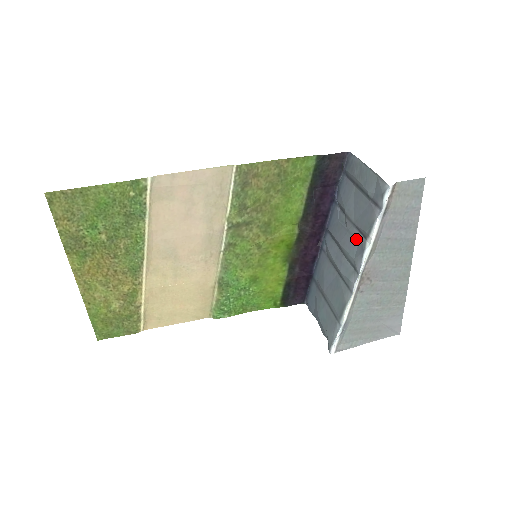
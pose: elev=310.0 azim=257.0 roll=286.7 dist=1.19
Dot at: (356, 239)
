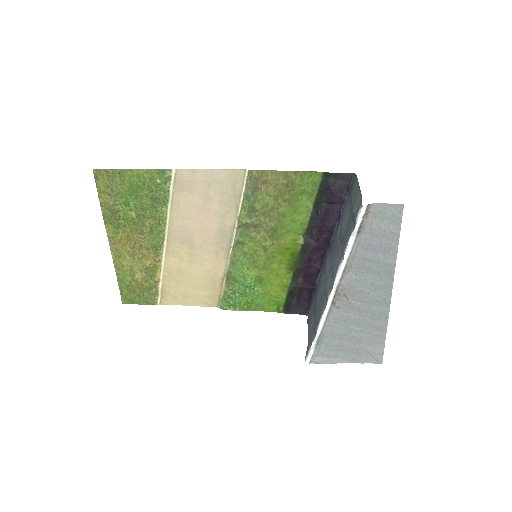
Dot at: (339, 255)
